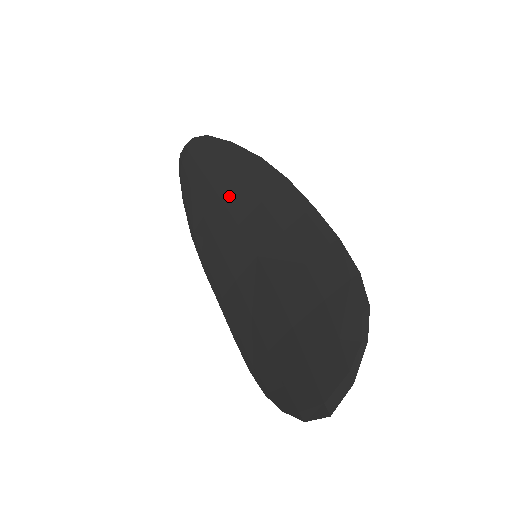
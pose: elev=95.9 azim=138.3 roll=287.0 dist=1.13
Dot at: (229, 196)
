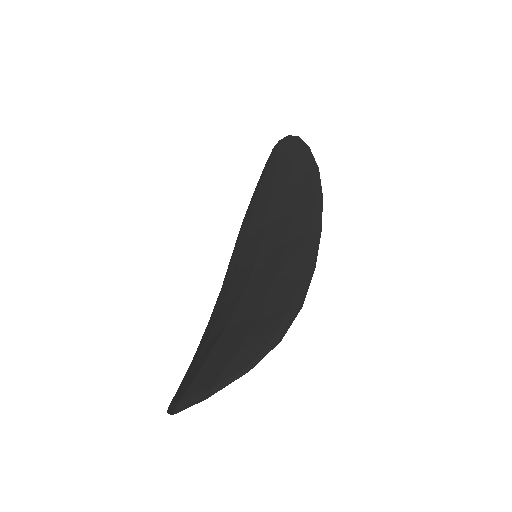
Dot at: (277, 195)
